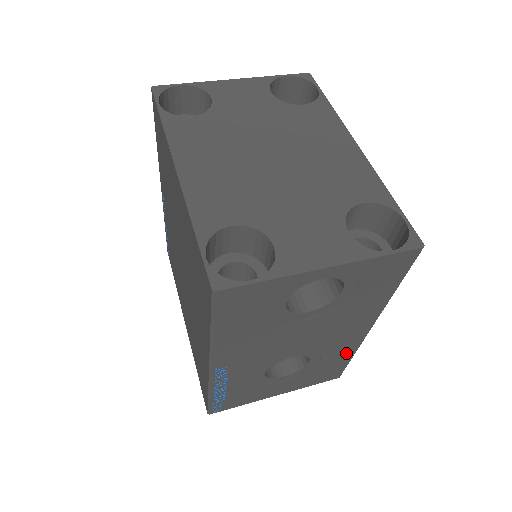
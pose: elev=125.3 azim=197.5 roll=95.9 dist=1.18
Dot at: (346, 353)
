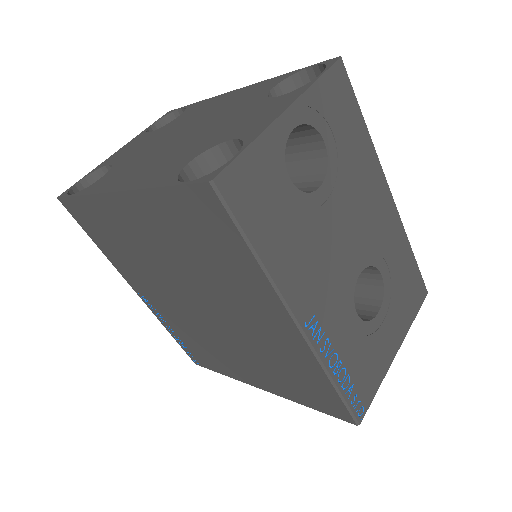
Dot at: (402, 246)
